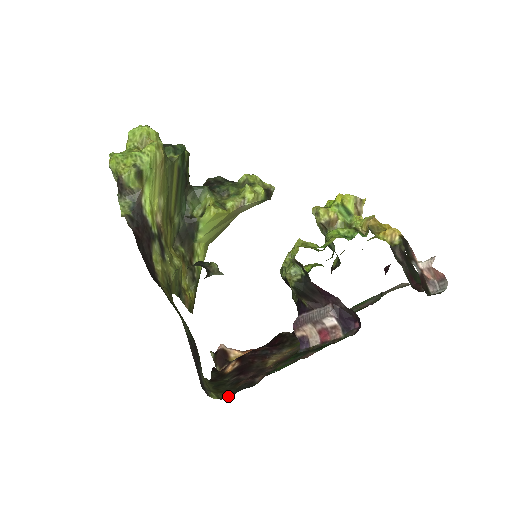
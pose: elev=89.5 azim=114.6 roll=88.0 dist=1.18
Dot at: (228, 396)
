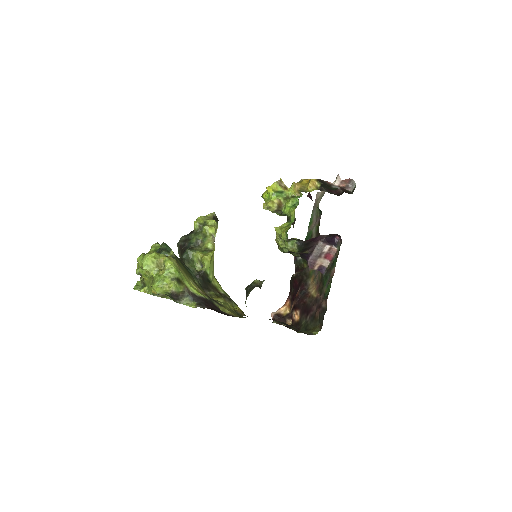
Dot at: (321, 326)
